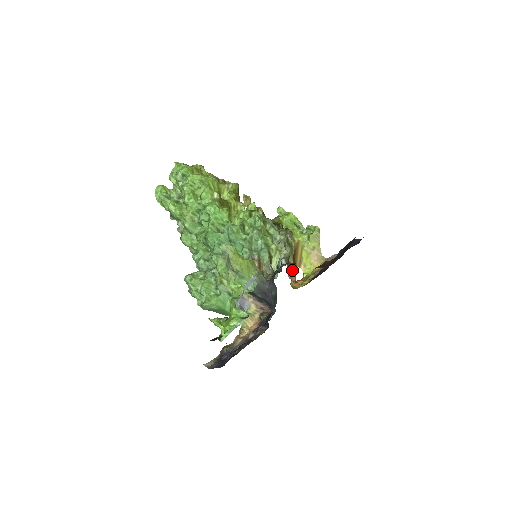
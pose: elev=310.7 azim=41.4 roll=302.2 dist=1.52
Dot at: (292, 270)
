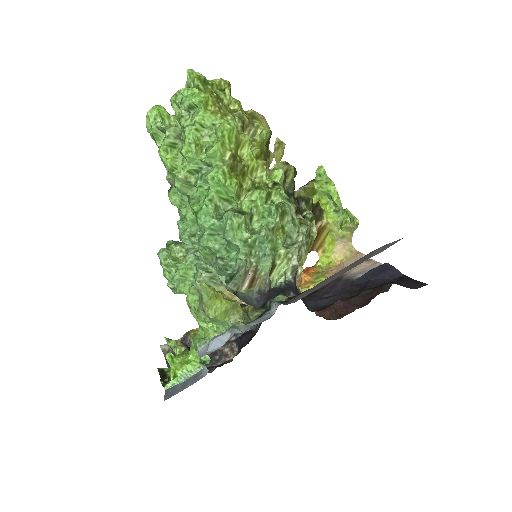
Dot at: (298, 278)
